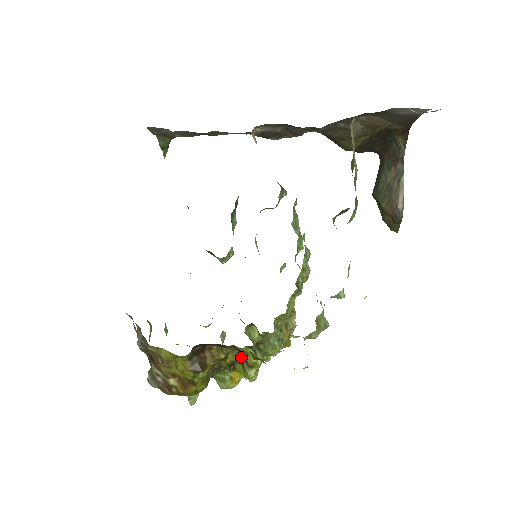
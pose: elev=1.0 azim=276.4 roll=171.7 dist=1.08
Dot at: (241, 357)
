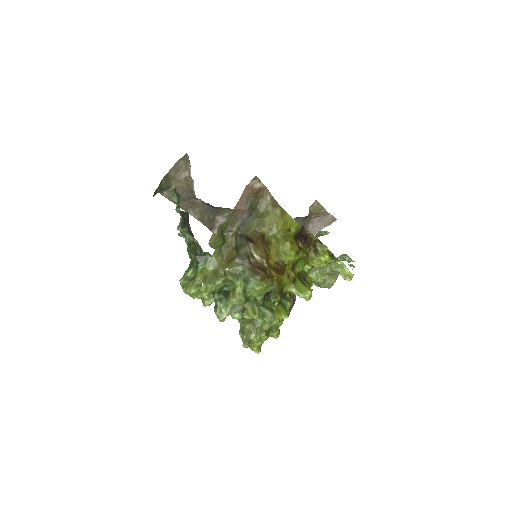
Dot at: (300, 276)
